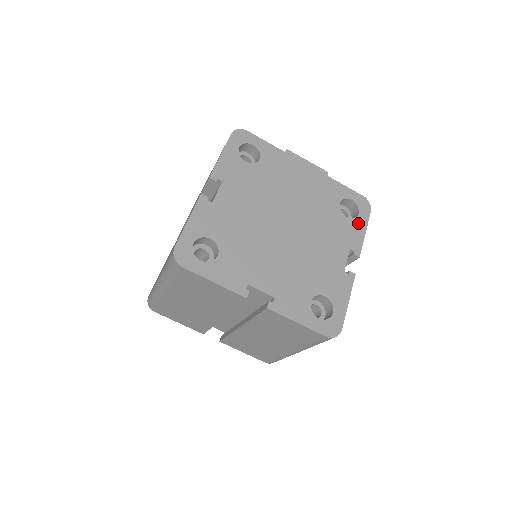
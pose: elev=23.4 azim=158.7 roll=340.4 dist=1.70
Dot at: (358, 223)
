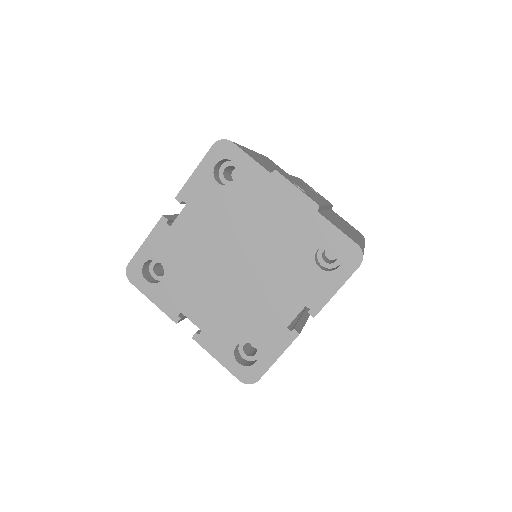
Dot at: (332, 278)
